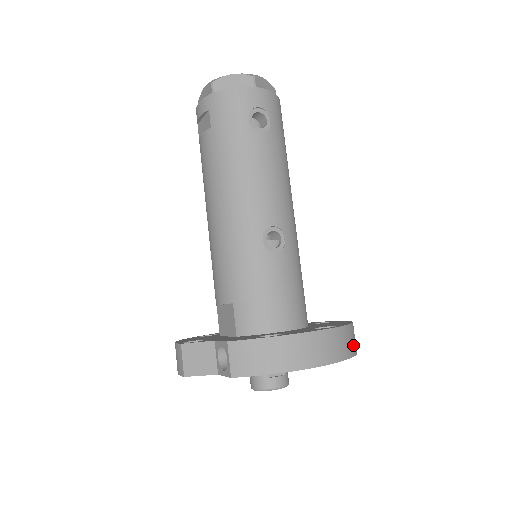
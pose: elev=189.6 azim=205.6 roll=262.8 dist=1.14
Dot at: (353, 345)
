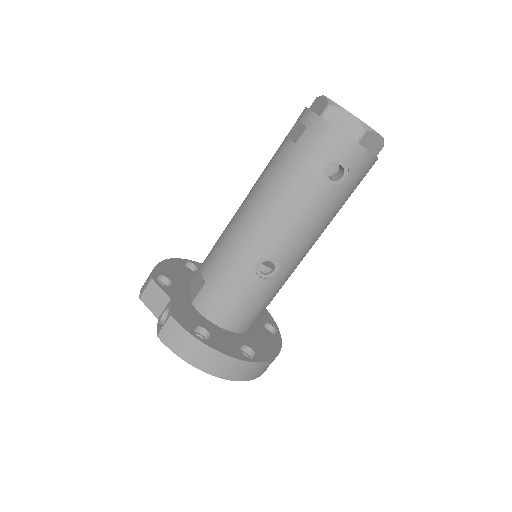
Dot at: (259, 373)
